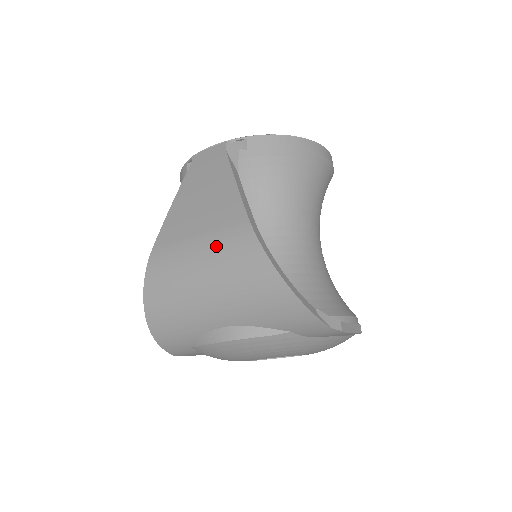
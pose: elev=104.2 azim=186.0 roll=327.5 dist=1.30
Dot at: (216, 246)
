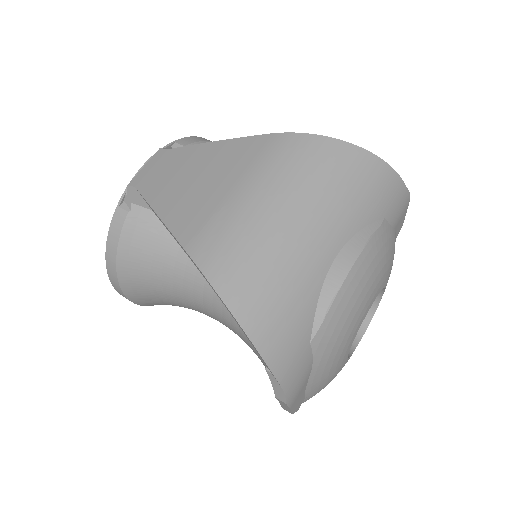
Dot at: (267, 172)
